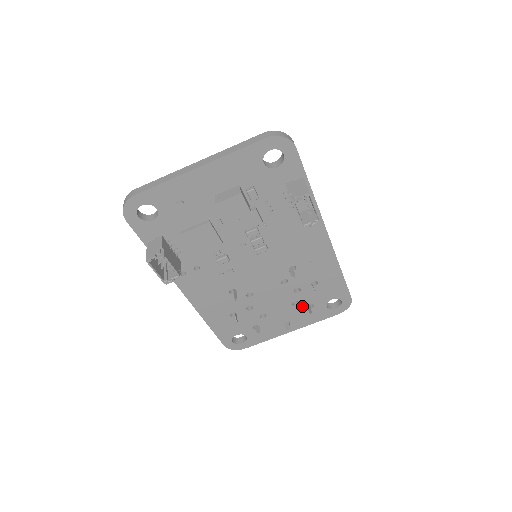
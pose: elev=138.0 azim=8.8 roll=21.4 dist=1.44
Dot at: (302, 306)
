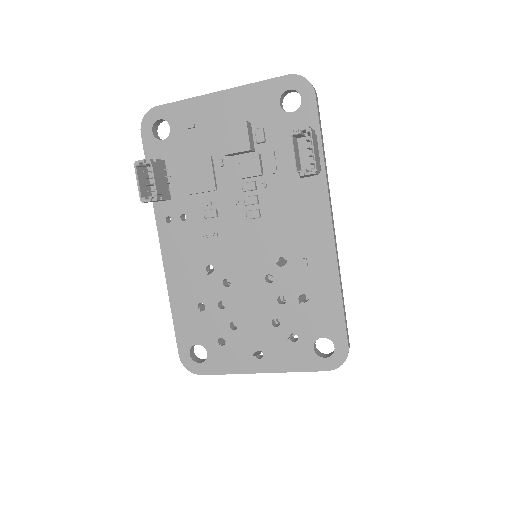
Dot at: (283, 332)
